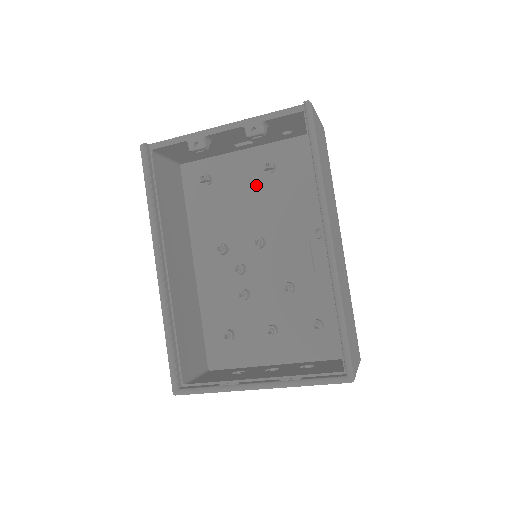
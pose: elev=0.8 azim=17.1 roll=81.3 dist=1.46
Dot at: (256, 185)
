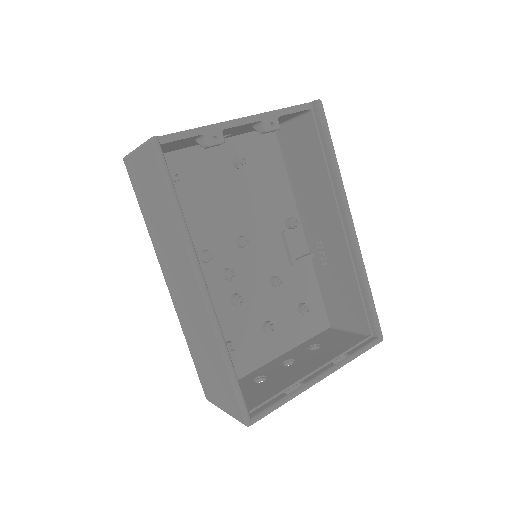
Dot at: (227, 182)
